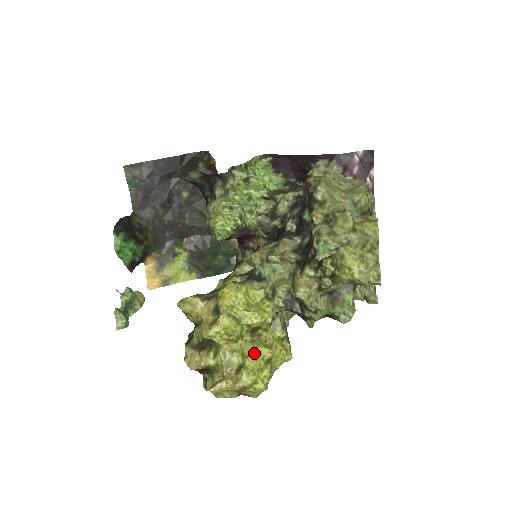
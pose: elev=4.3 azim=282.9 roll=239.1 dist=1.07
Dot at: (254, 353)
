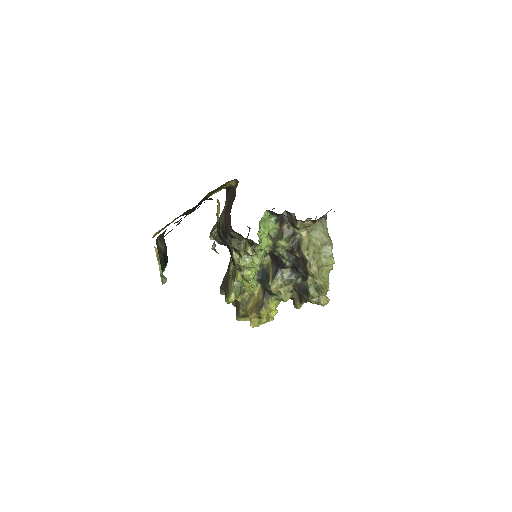
Dot at: (272, 318)
